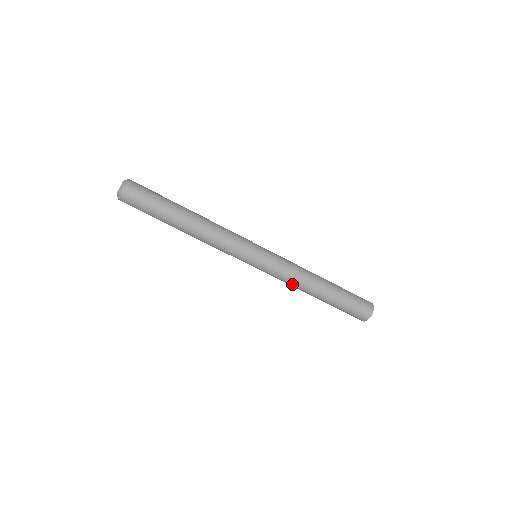
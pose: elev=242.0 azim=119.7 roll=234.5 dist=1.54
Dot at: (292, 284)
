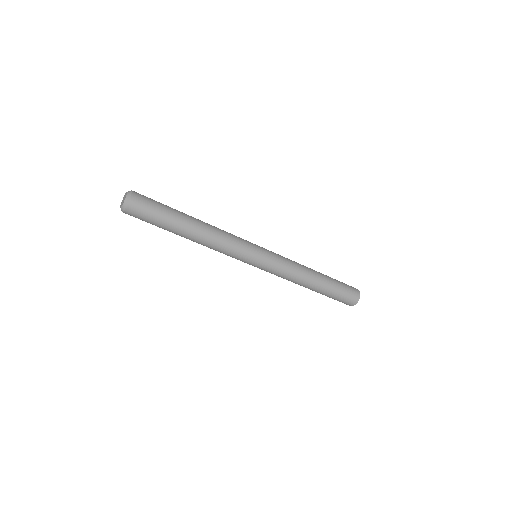
Dot at: (289, 280)
